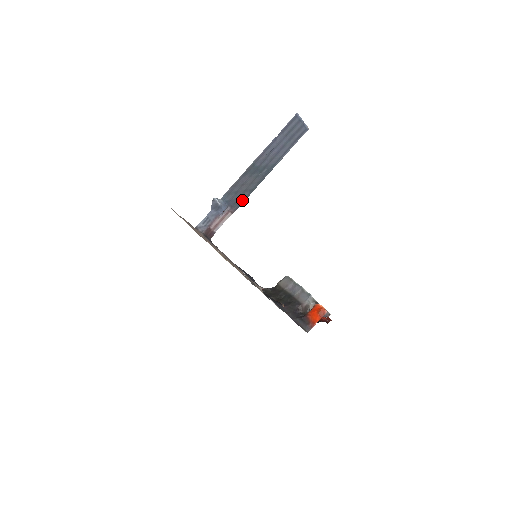
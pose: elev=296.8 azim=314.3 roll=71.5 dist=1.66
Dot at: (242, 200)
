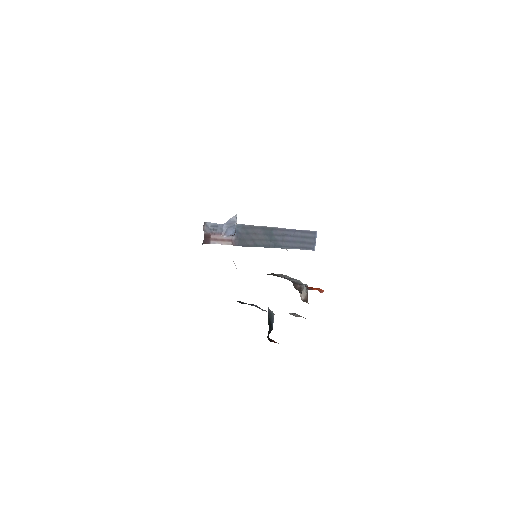
Dot at: (245, 244)
